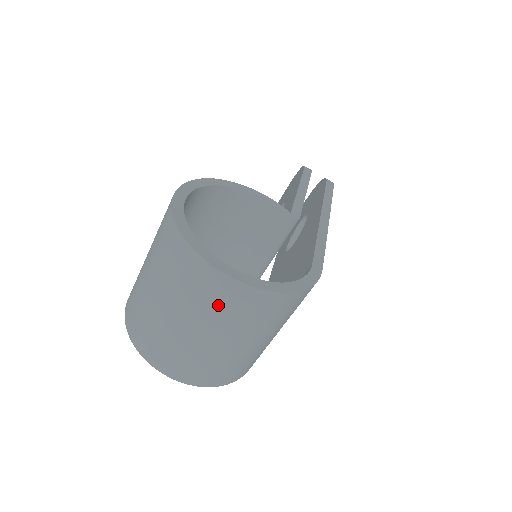
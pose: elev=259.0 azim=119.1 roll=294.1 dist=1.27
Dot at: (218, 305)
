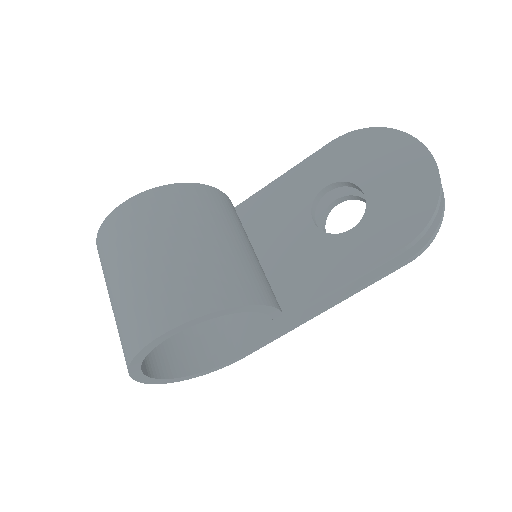
Dot at: occluded
